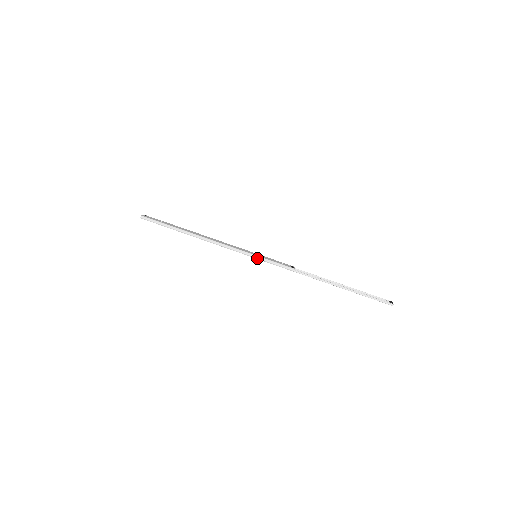
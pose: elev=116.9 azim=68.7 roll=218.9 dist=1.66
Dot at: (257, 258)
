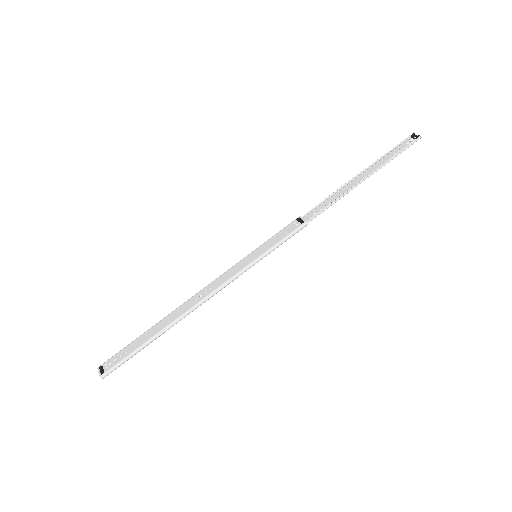
Dot at: occluded
